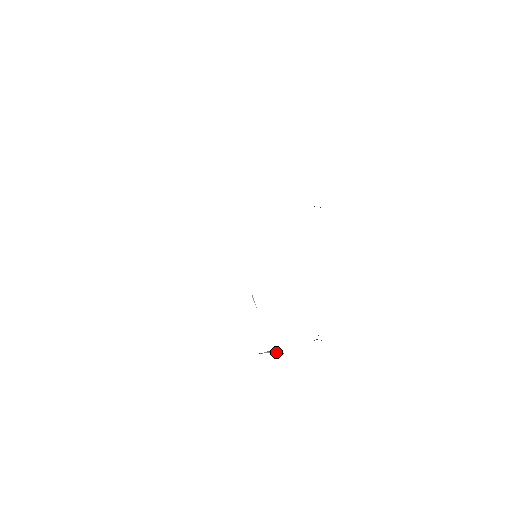
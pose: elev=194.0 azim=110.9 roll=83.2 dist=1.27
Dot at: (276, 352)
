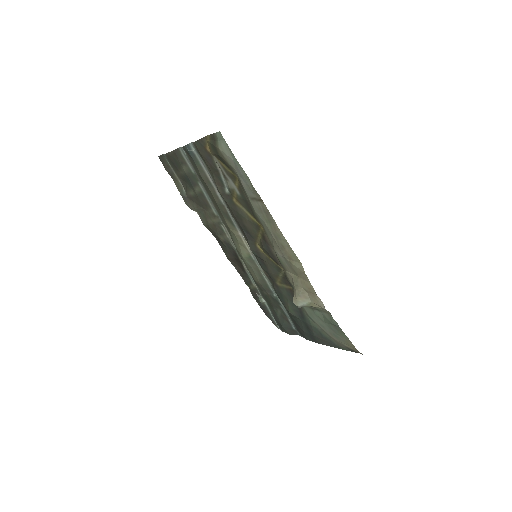
Dot at: occluded
